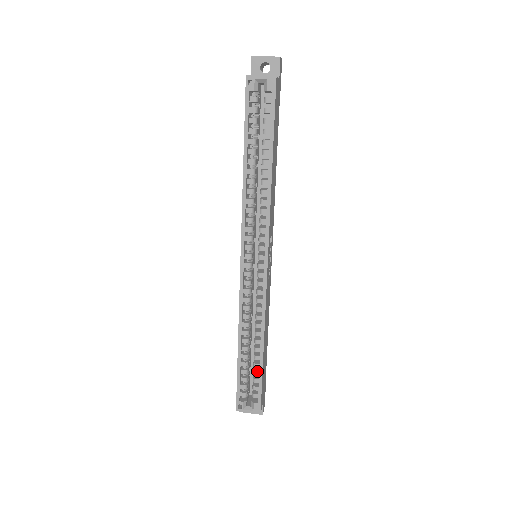
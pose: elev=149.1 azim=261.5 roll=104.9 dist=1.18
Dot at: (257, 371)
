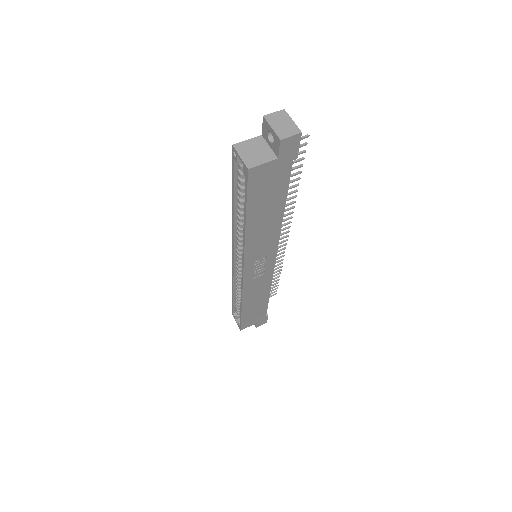
Dot at: occluded
